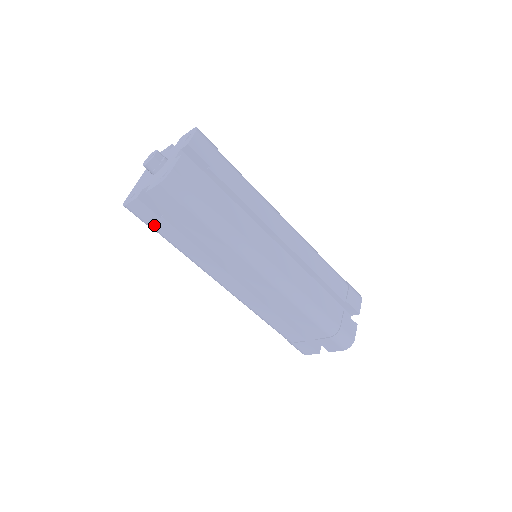
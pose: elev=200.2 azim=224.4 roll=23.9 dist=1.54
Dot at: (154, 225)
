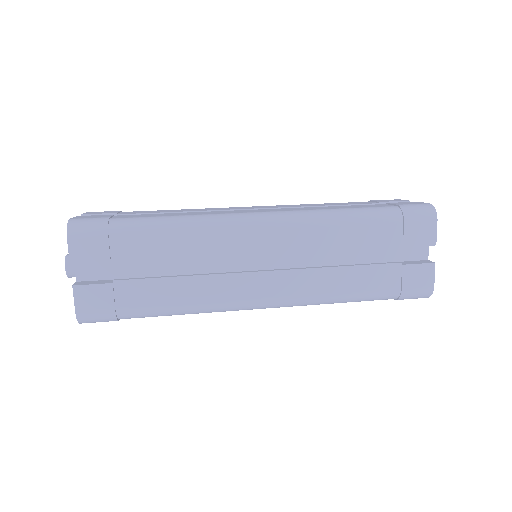
Dot at: (120, 305)
